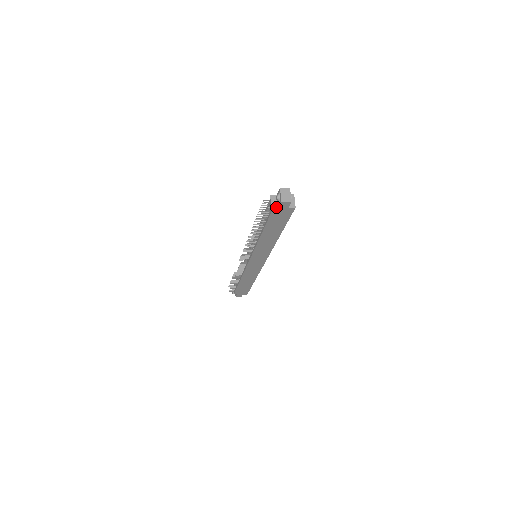
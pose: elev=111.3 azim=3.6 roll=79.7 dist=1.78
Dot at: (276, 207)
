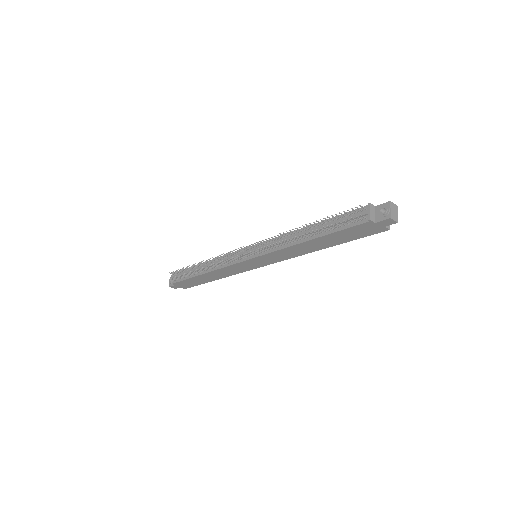
Dot at: (374, 221)
